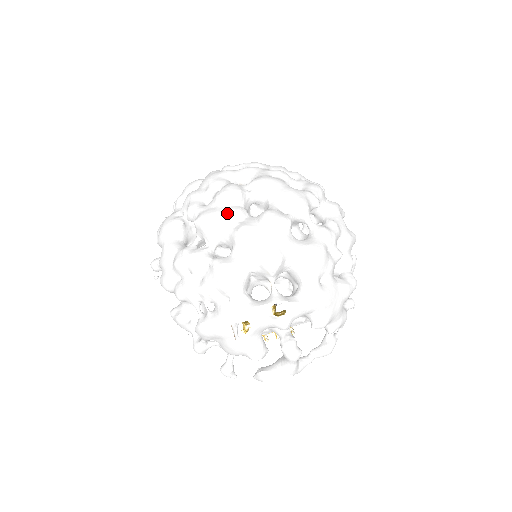
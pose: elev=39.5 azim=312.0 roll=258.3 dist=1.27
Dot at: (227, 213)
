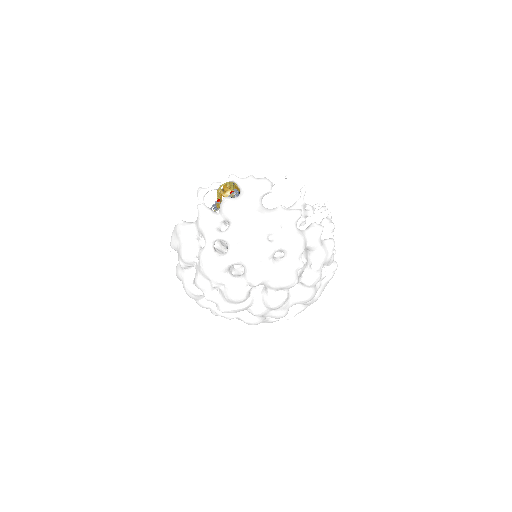
Dot at: (241, 310)
